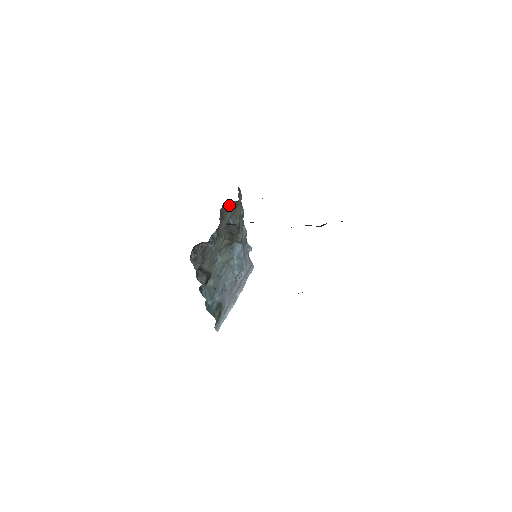
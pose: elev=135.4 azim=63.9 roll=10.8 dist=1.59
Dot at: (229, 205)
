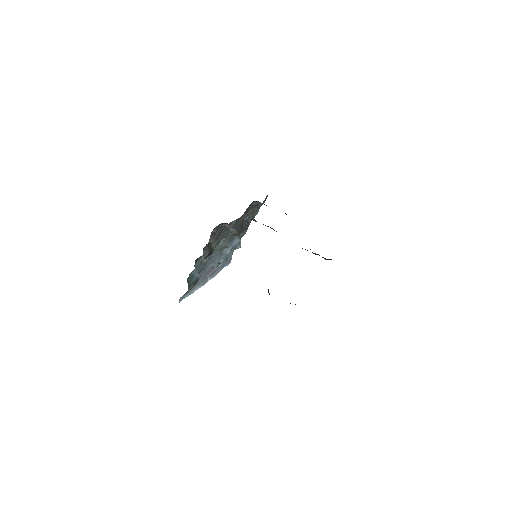
Dot at: (256, 204)
